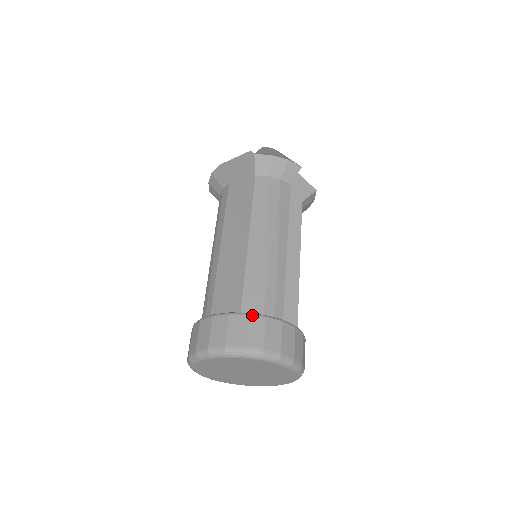
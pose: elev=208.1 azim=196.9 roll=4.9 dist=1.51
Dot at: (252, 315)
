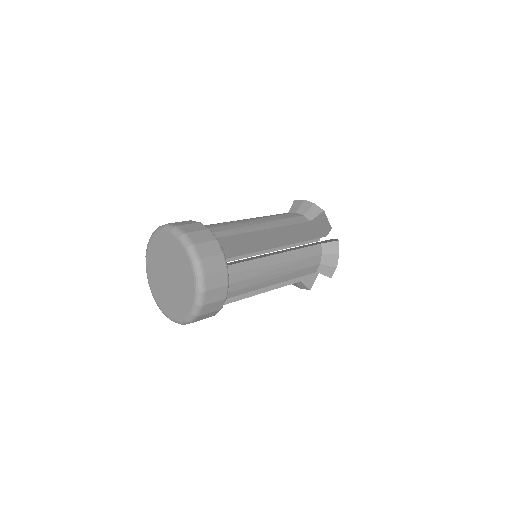
Dot at: (194, 221)
